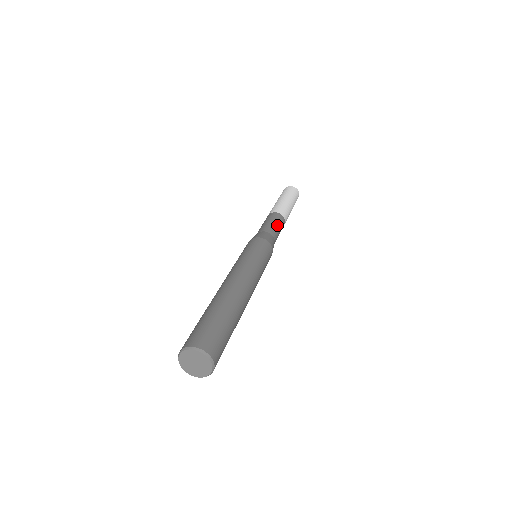
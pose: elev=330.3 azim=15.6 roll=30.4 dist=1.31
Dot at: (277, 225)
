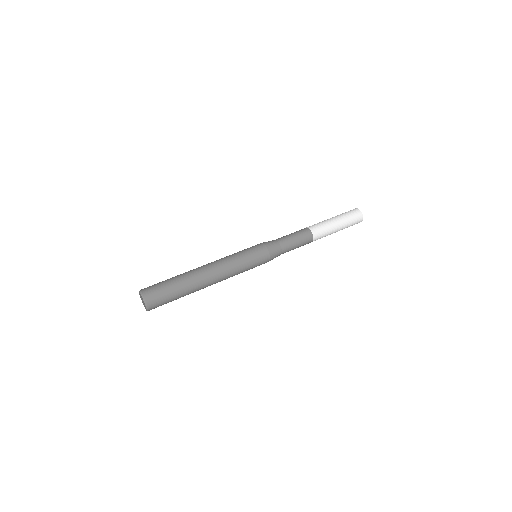
Dot at: (297, 247)
